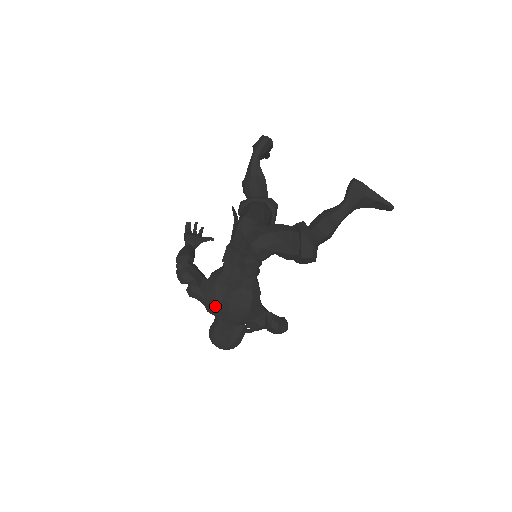
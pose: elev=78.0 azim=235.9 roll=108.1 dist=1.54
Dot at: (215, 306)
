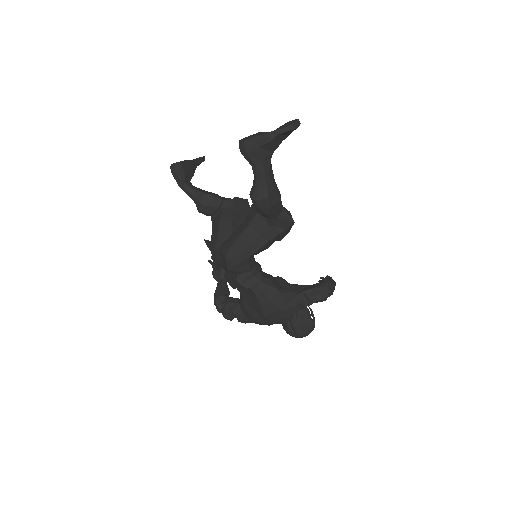
Dot at: (261, 322)
